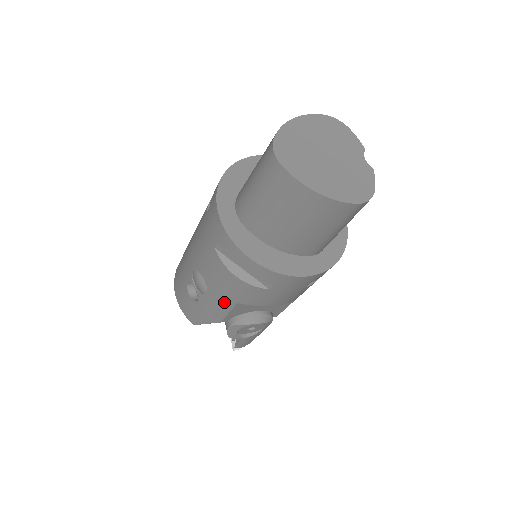
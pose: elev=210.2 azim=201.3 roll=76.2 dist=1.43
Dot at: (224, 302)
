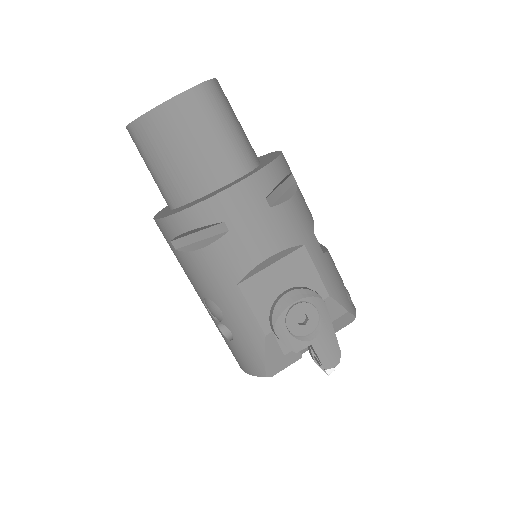
Dot at: (233, 299)
